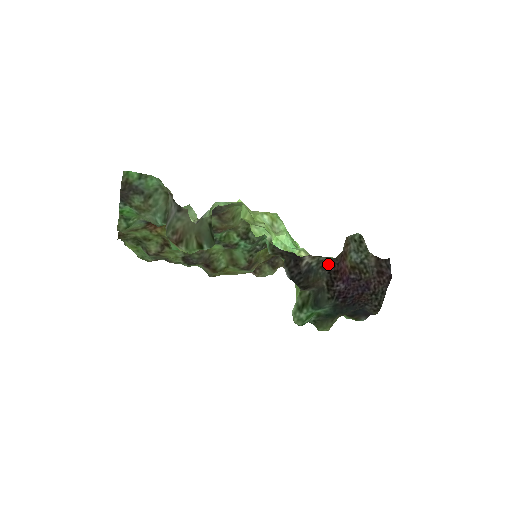
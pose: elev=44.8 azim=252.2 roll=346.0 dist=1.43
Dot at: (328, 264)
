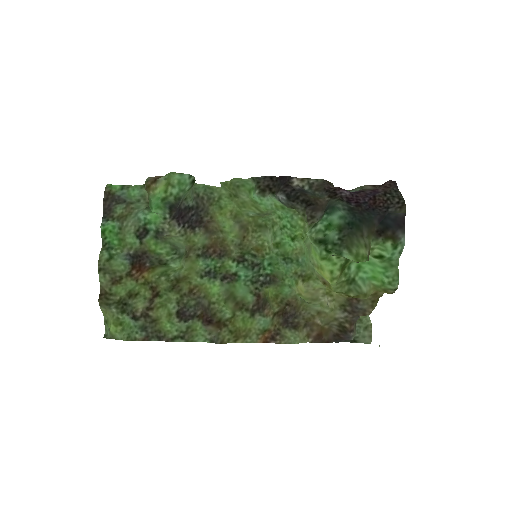
Dot at: (321, 186)
